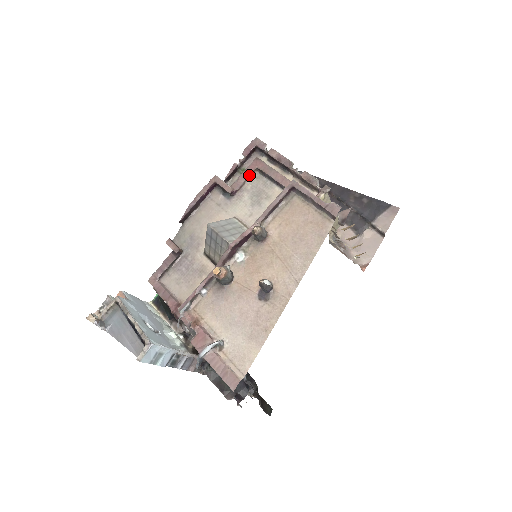
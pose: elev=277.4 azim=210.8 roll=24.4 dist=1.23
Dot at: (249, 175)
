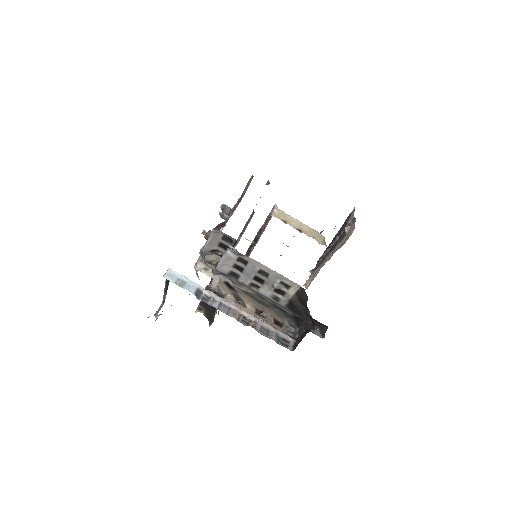
Dot at: (237, 240)
